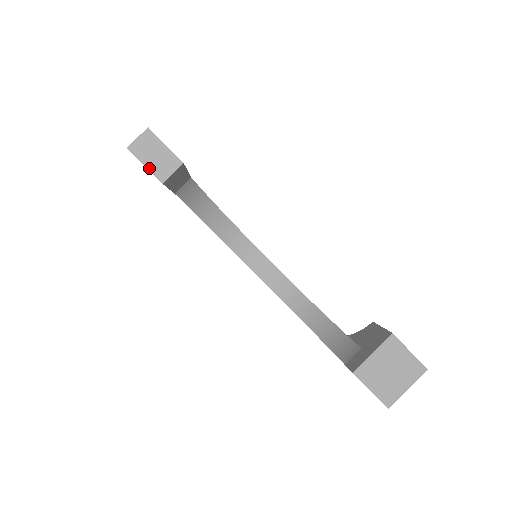
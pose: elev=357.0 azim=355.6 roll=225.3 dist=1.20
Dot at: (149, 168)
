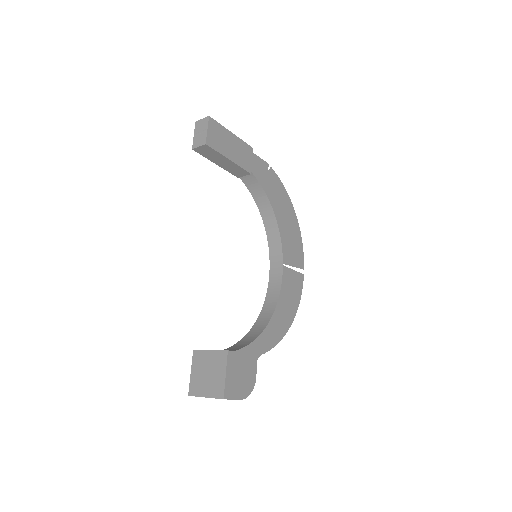
Dot at: (194, 137)
